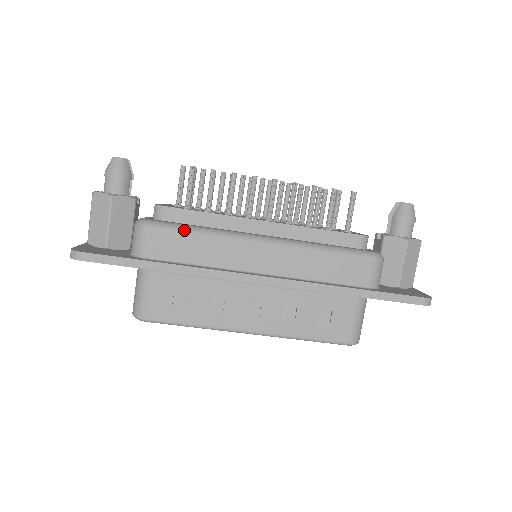
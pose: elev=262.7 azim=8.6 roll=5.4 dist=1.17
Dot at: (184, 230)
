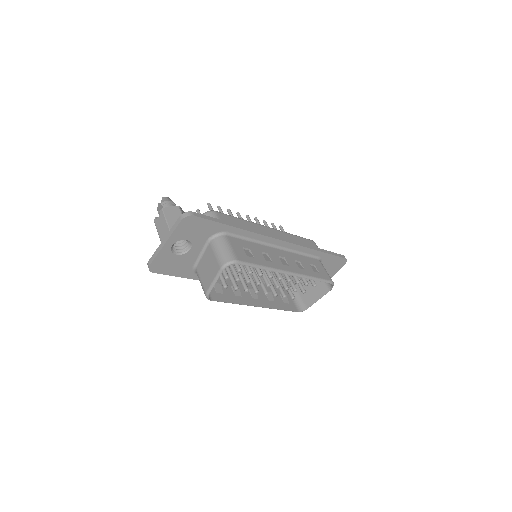
Dot at: (232, 216)
